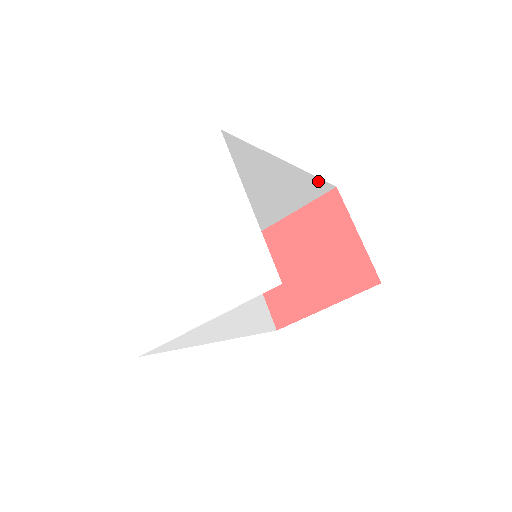
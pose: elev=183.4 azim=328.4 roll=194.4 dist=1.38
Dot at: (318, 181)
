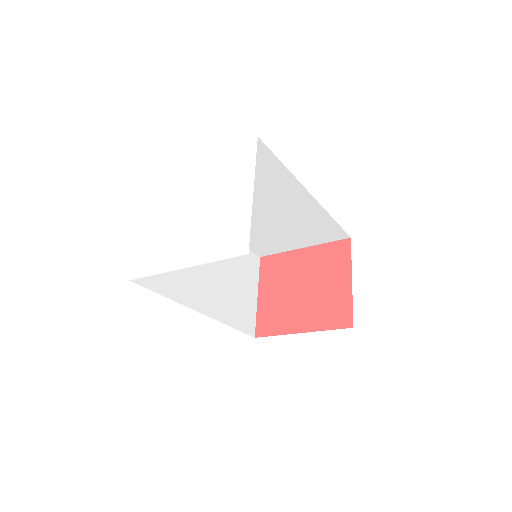
Dot at: (334, 223)
